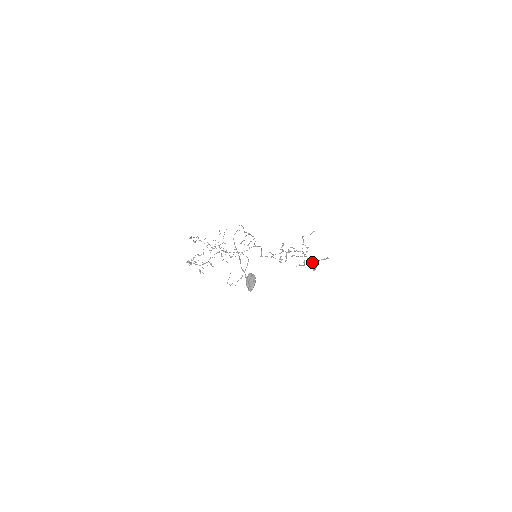
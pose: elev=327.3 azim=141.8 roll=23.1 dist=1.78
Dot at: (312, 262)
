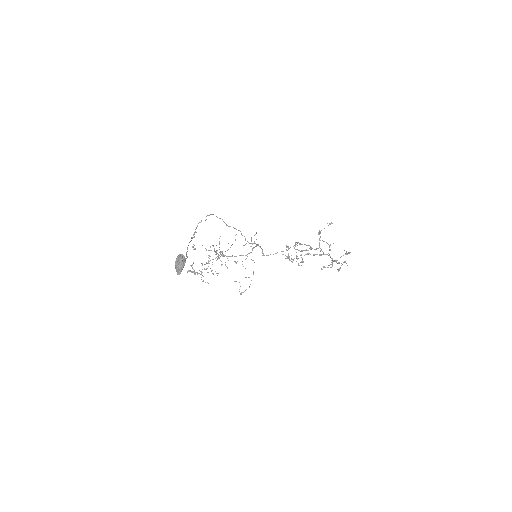
Dot at: (334, 260)
